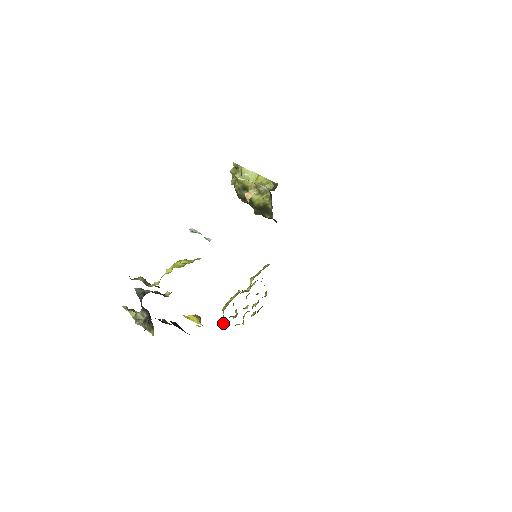
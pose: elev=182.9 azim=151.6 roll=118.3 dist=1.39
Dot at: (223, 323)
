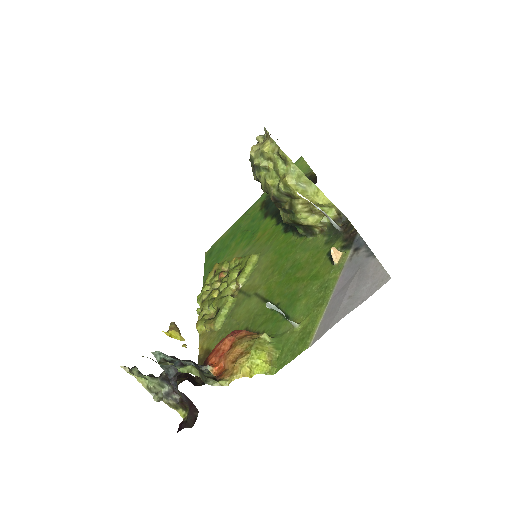
Dot at: (200, 328)
